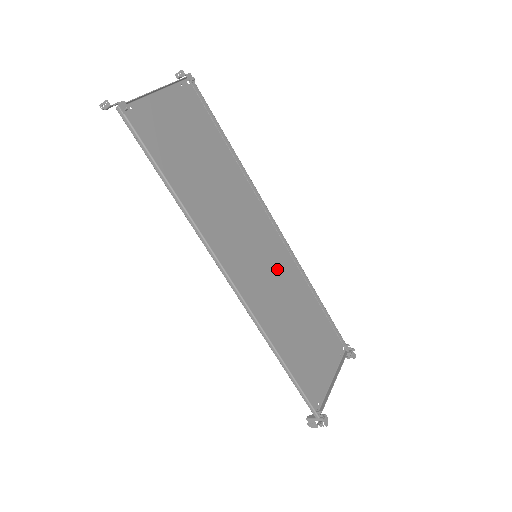
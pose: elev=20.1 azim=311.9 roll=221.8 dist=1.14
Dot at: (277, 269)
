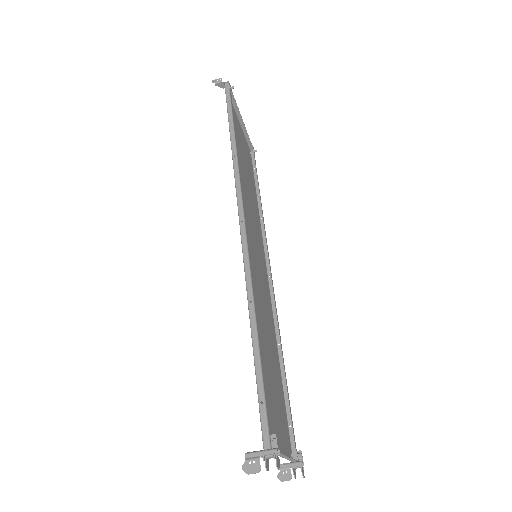
Dot at: (264, 292)
